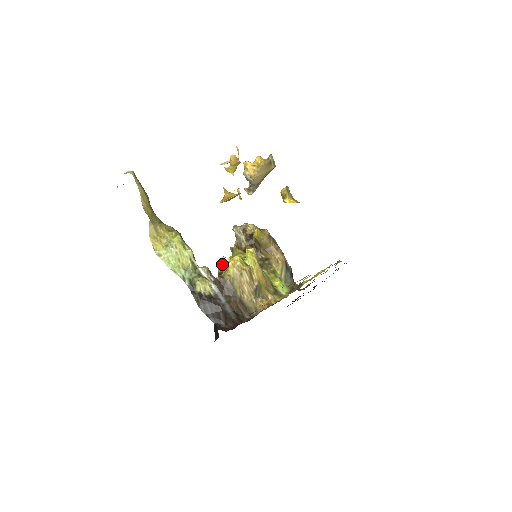
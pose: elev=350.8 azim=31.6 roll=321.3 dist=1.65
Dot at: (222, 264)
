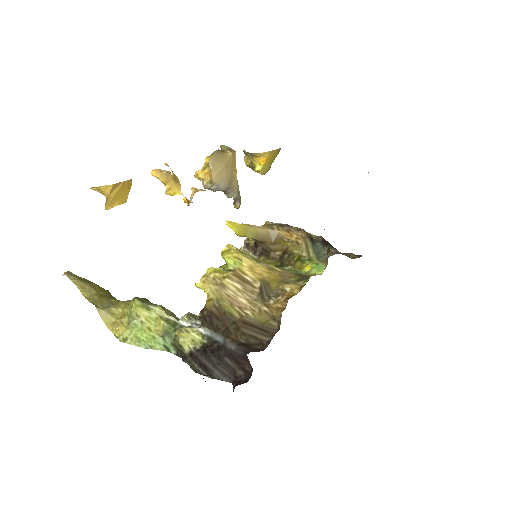
Dot at: occluded
